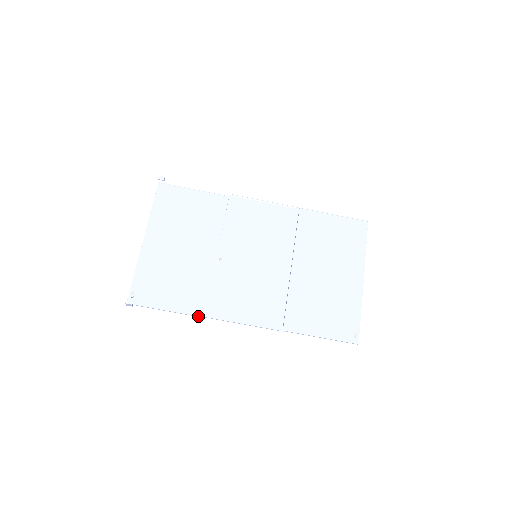
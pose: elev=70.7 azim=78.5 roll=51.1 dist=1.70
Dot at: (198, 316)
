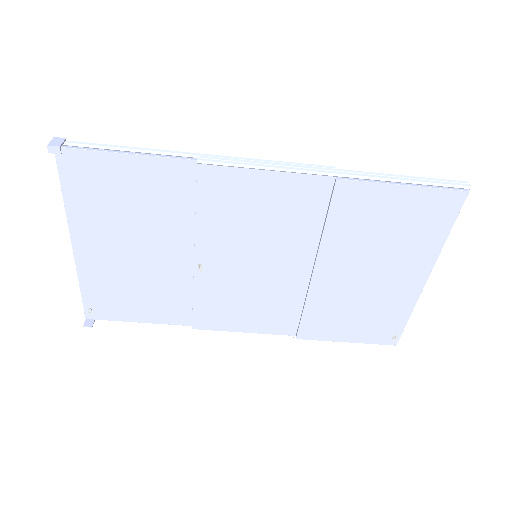
Dot at: (183, 325)
